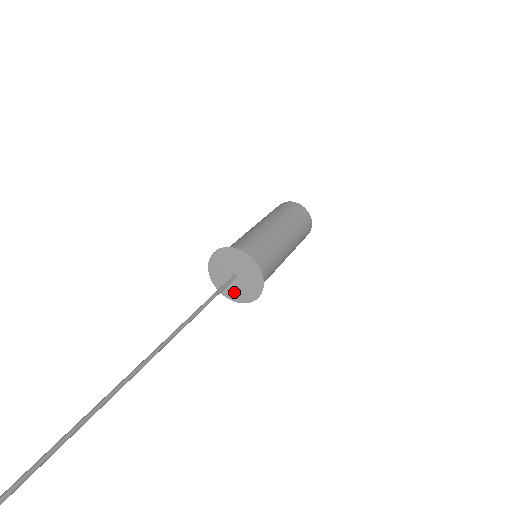
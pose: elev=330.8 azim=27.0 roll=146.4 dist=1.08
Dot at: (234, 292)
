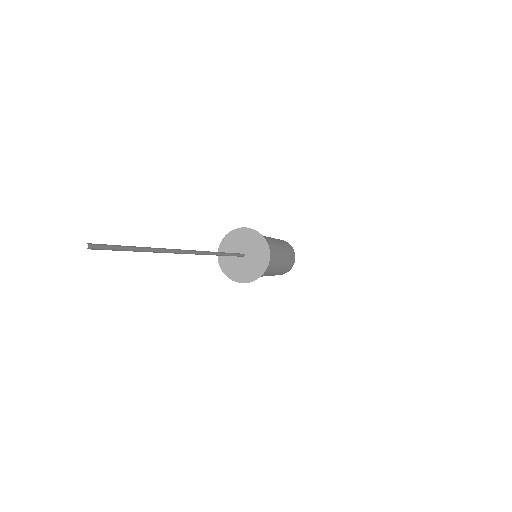
Dot at: (242, 273)
